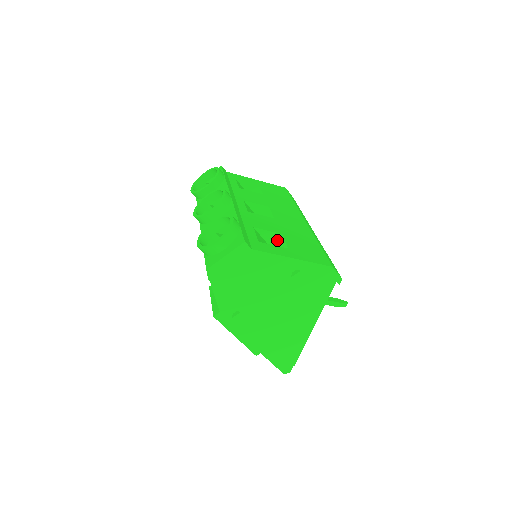
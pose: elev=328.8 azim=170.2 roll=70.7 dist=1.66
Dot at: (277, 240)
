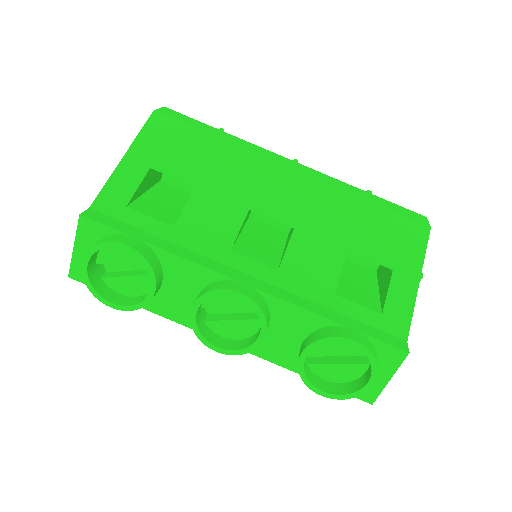
Dot at: occluded
